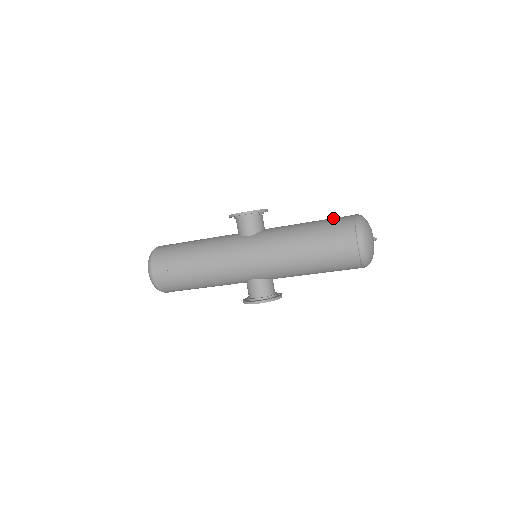
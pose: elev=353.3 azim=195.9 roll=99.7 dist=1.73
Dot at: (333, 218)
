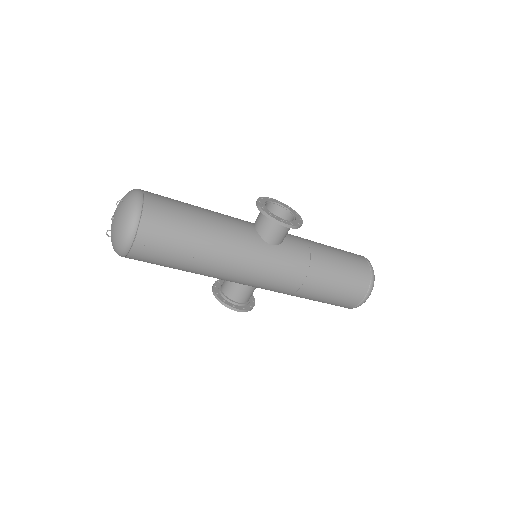
Dot at: (351, 257)
